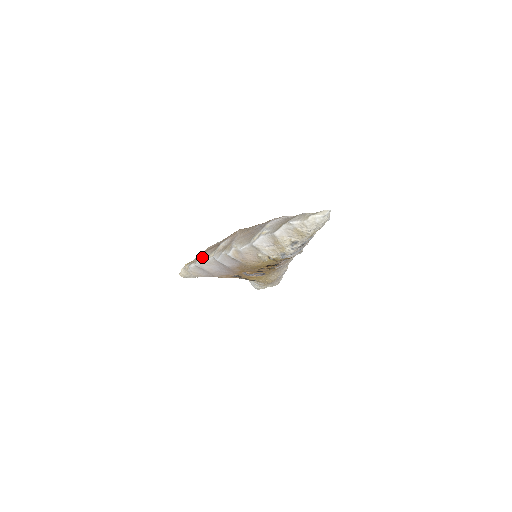
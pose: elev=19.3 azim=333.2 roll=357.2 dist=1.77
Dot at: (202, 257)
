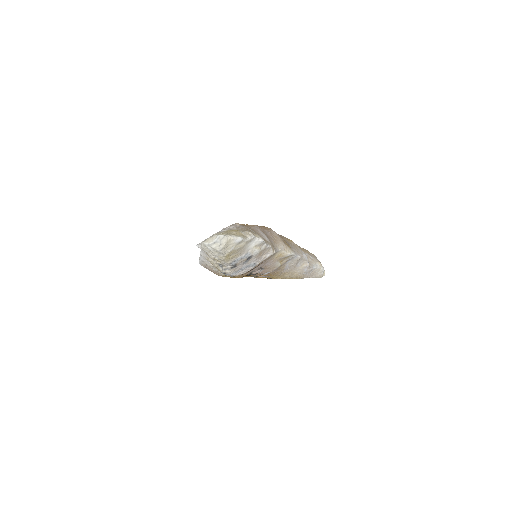
Dot at: occluded
